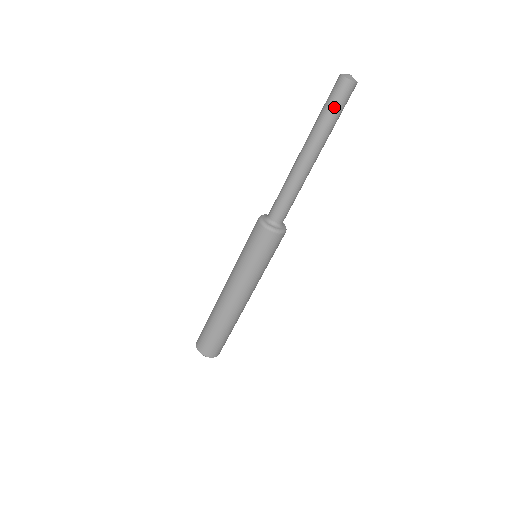
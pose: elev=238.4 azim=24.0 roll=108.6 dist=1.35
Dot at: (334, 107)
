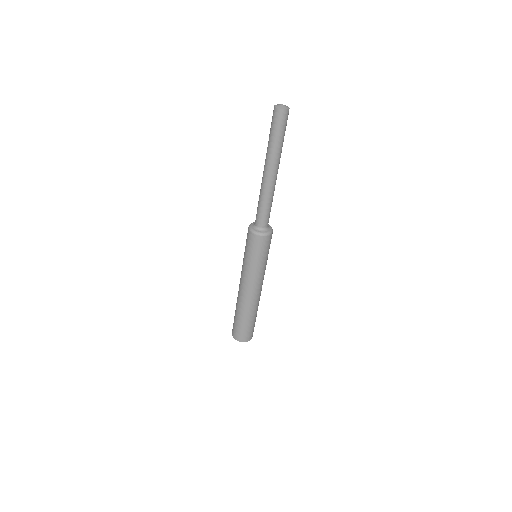
Dot at: (282, 132)
